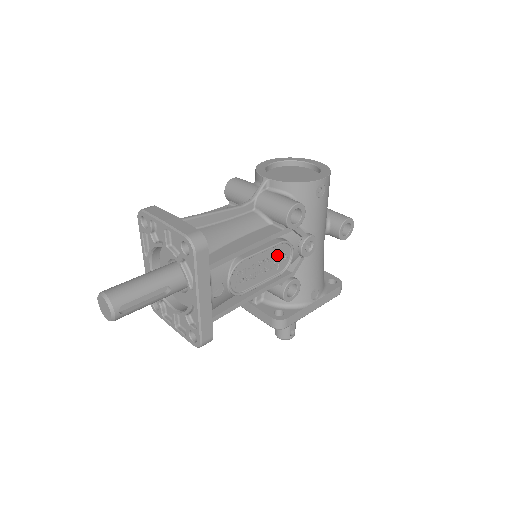
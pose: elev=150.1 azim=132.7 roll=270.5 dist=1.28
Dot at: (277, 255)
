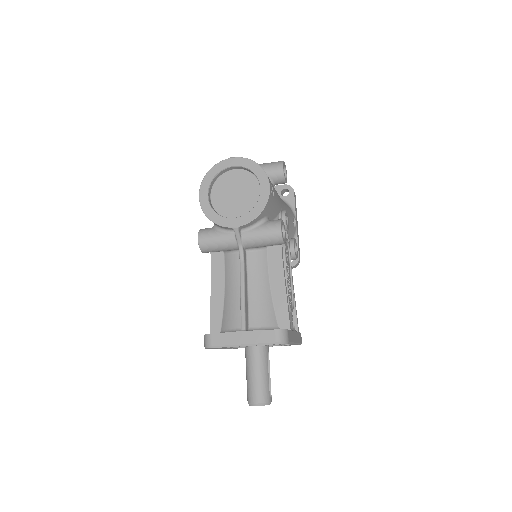
Dot at: (286, 256)
